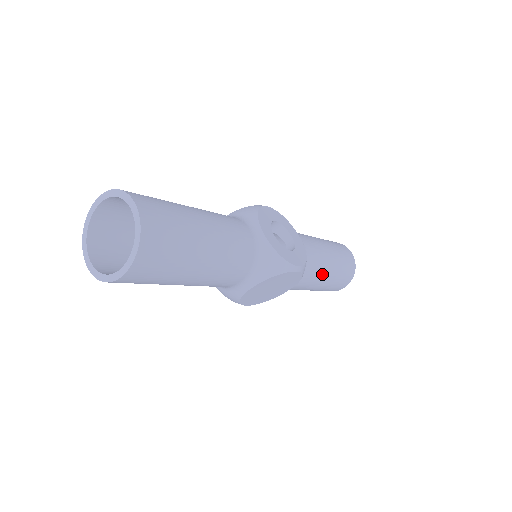
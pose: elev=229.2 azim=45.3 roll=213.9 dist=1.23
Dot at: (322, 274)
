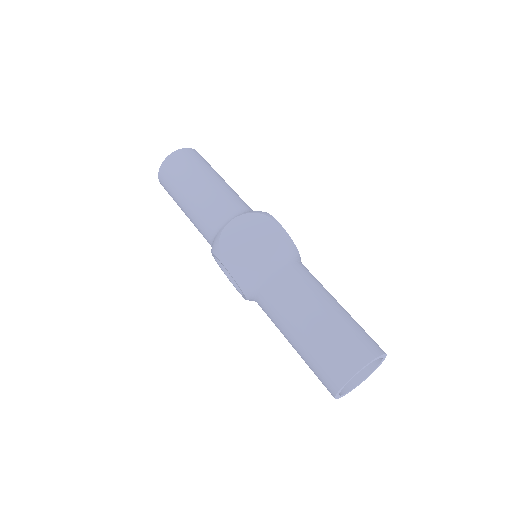
Dot at: (316, 292)
